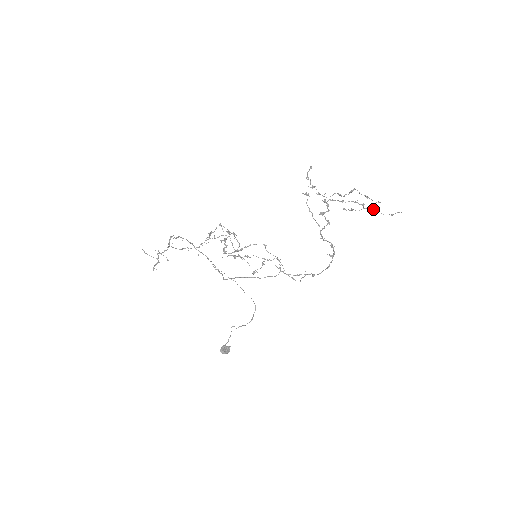
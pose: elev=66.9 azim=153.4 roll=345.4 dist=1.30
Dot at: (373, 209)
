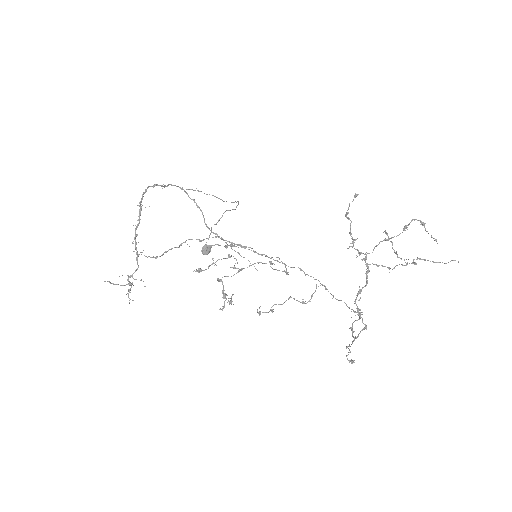
Dot at: (425, 259)
